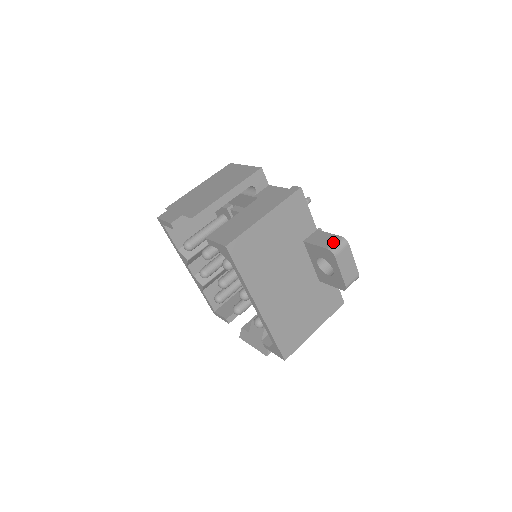
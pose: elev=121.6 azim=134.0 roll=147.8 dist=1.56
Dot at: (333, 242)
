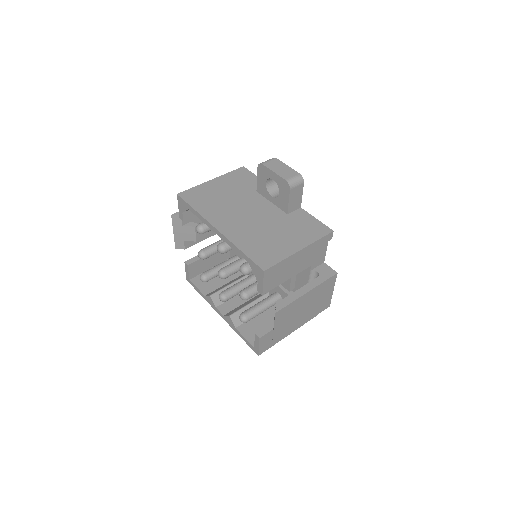
Dot at: occluded
